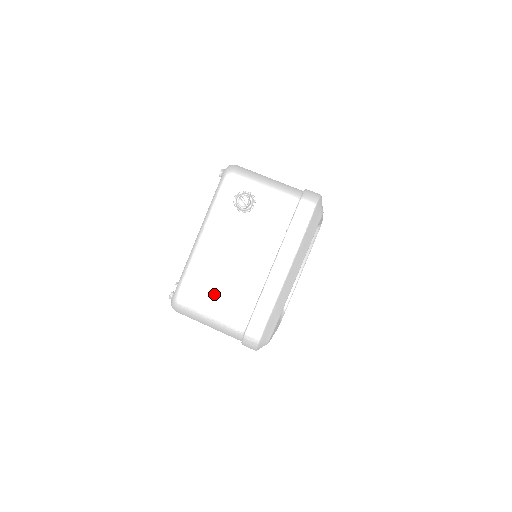
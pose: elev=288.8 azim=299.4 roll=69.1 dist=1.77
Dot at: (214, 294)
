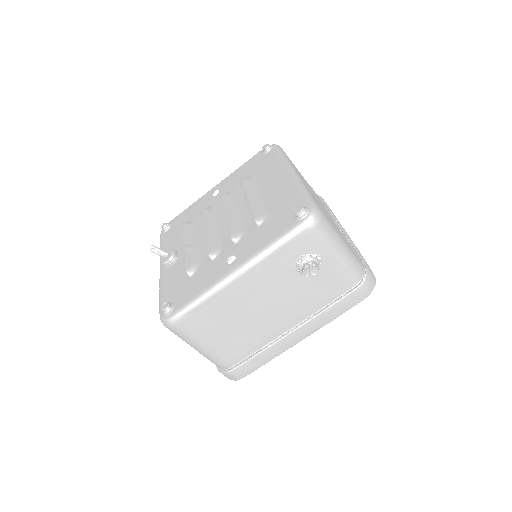
Dot at: (220, 331)
